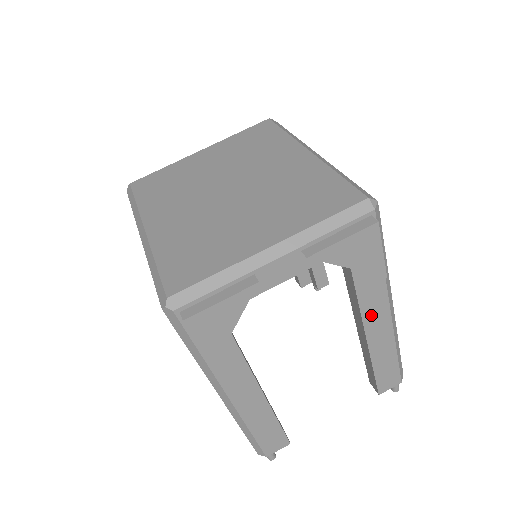
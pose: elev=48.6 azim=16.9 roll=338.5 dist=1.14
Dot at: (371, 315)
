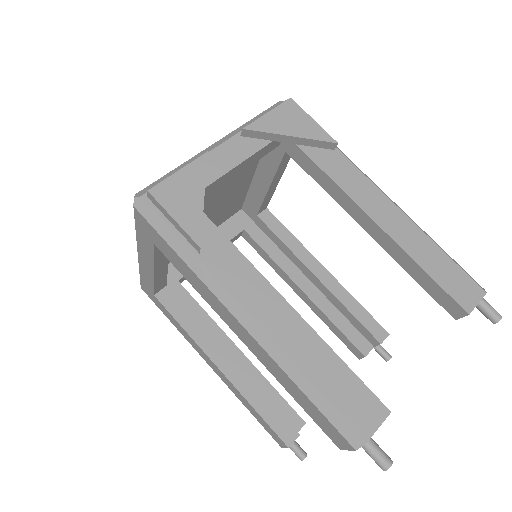
Dot at: (361, 196)
